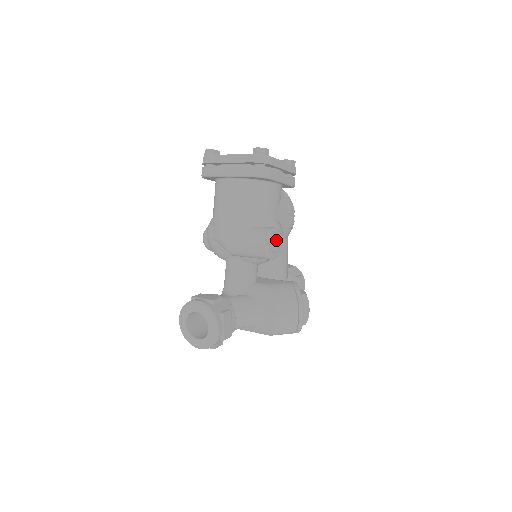
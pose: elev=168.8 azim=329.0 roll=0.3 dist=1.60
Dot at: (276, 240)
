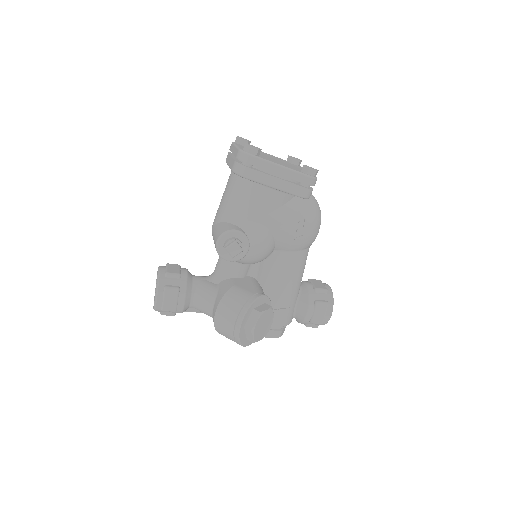
Dot at: (227, 242)
